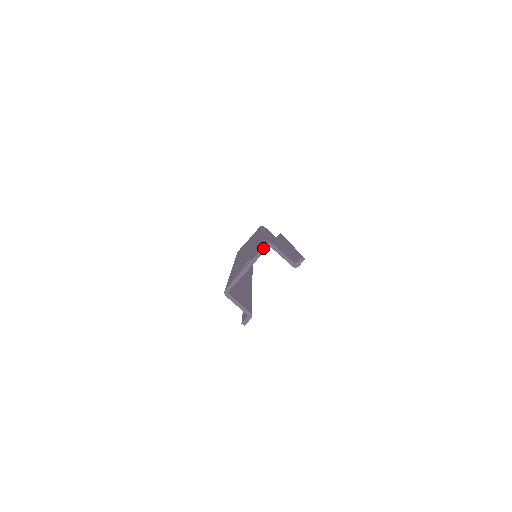
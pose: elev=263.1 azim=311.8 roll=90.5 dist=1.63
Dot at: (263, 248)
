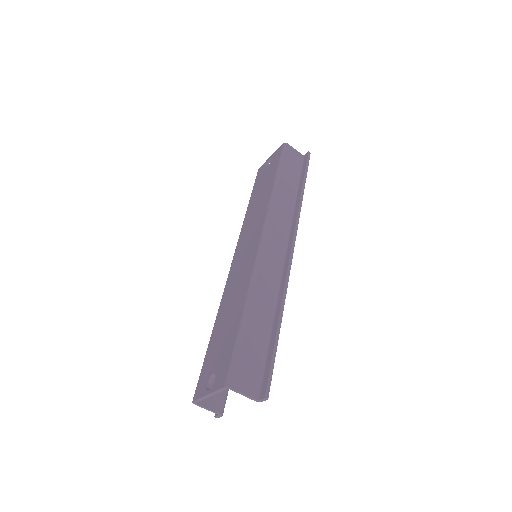
Dot at: (222, 389)
